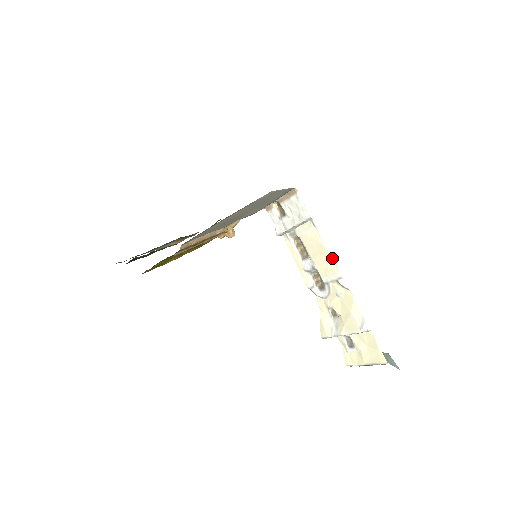
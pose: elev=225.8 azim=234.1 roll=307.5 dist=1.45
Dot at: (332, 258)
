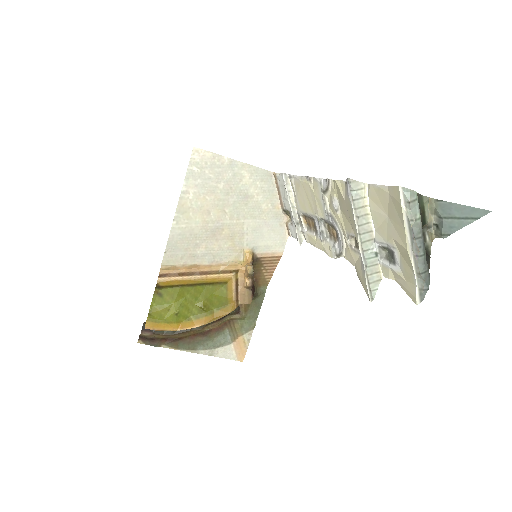
Dot at: (307, 178)
